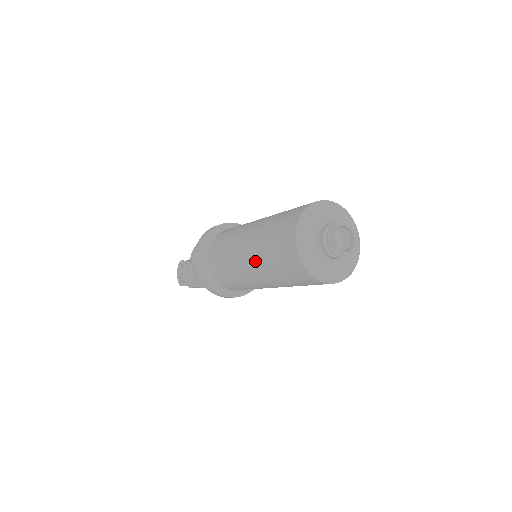
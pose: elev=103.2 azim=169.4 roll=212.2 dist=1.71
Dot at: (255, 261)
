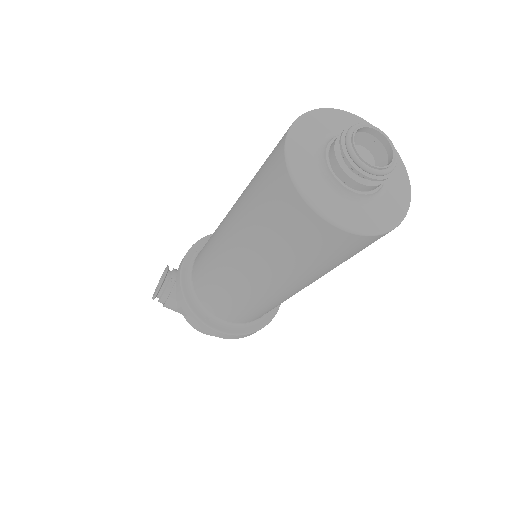
Dot at: (235, 216)
